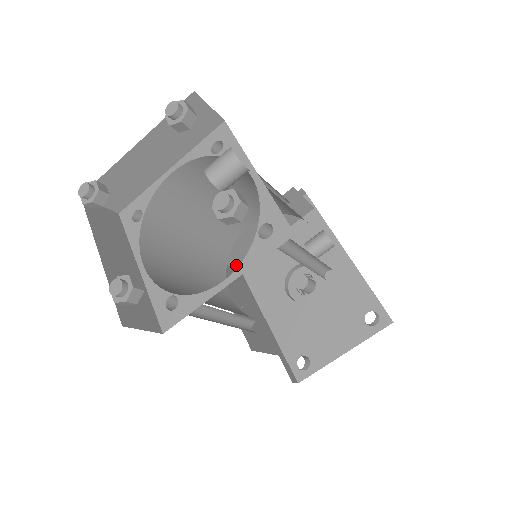
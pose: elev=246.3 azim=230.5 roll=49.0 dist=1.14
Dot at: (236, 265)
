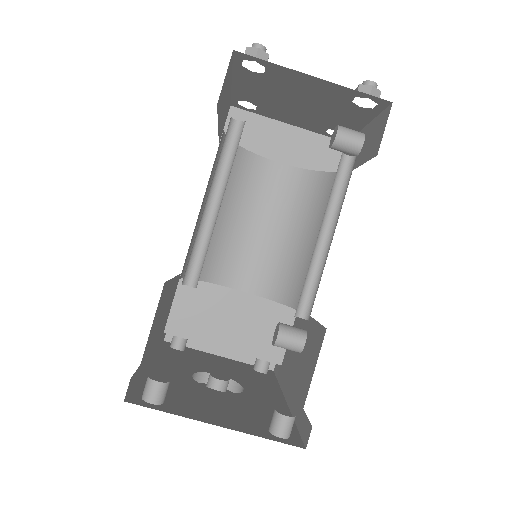
Dot at: (170, 330)
